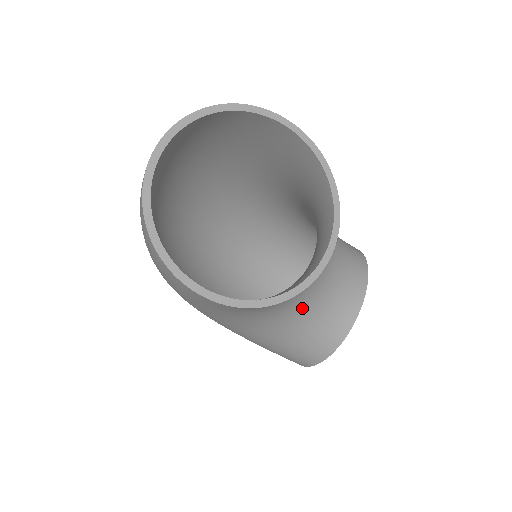
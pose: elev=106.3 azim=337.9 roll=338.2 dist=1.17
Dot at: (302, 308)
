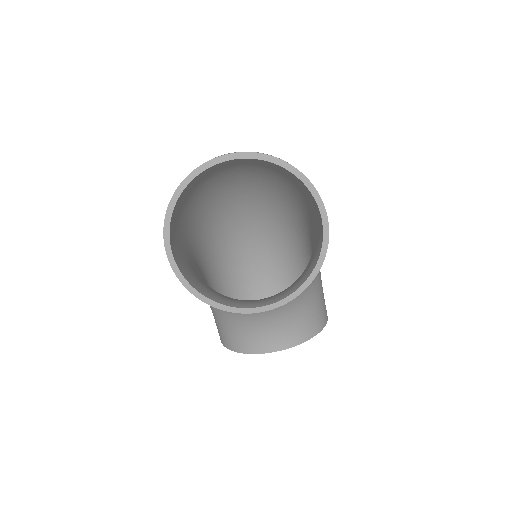
Dot at: occluded
